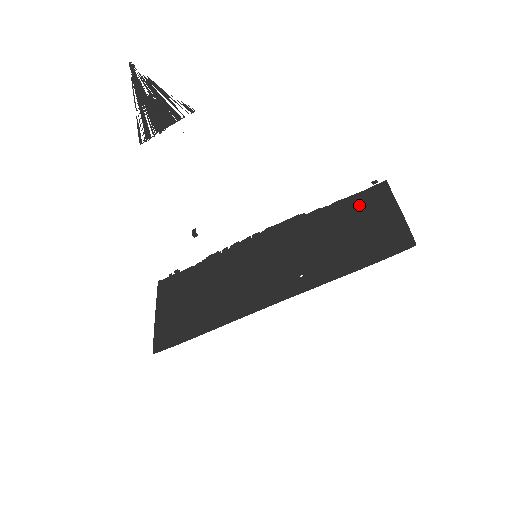
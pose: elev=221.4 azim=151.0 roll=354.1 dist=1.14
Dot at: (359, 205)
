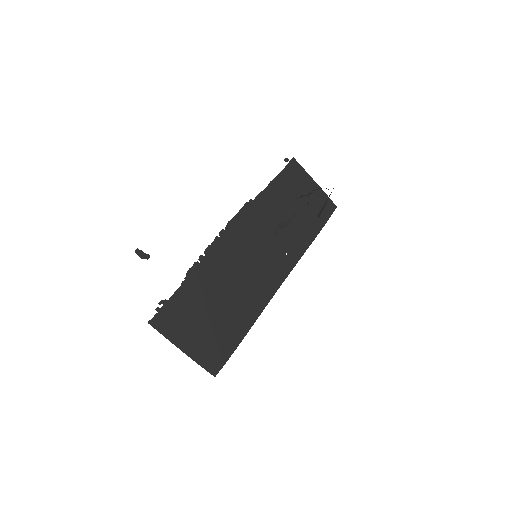
Dot at: (288, 183)
